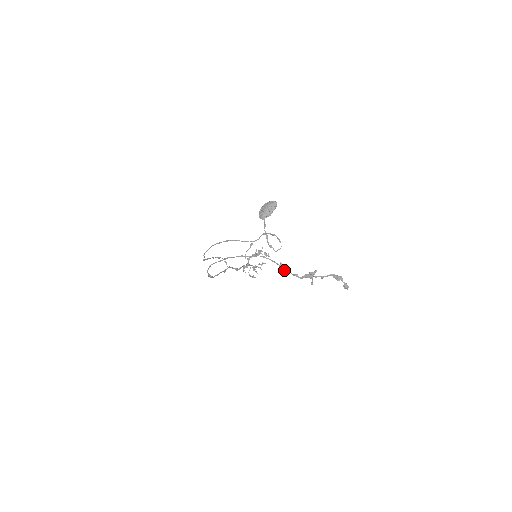
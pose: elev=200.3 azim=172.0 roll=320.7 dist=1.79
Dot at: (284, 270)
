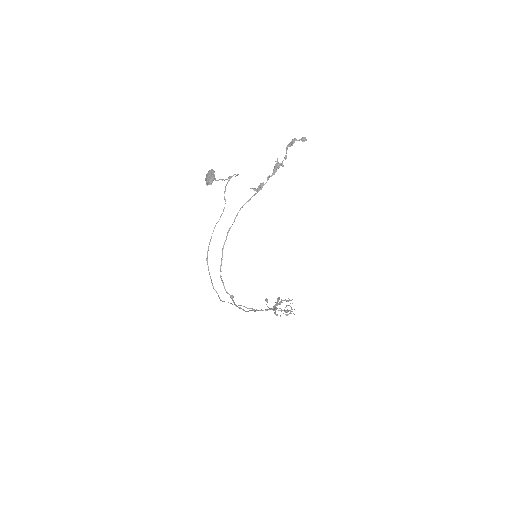
Dot at: (259, 188)
